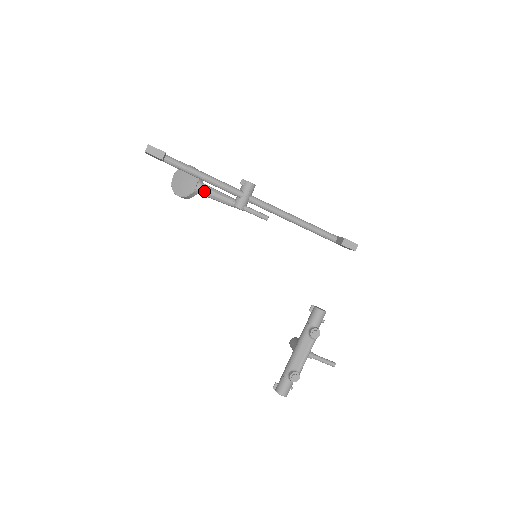
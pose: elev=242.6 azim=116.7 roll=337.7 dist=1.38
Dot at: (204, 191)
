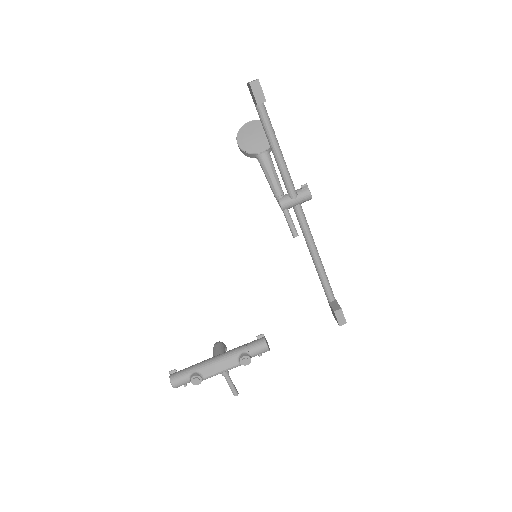
Dot at: (265, 162)
